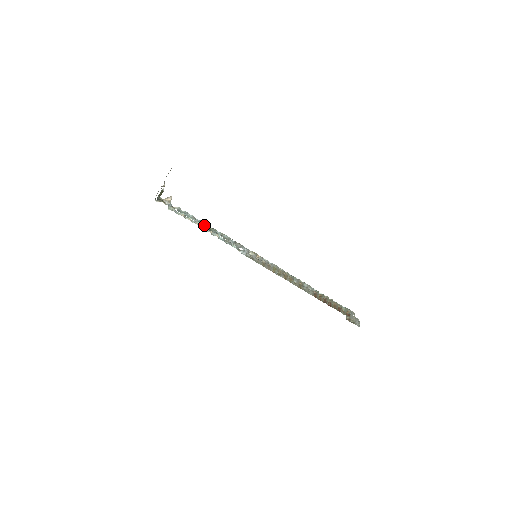
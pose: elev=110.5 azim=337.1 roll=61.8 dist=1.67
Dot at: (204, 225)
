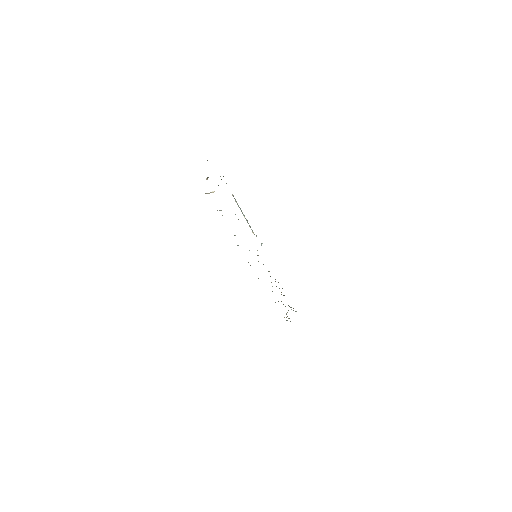
Dot at: occluded
